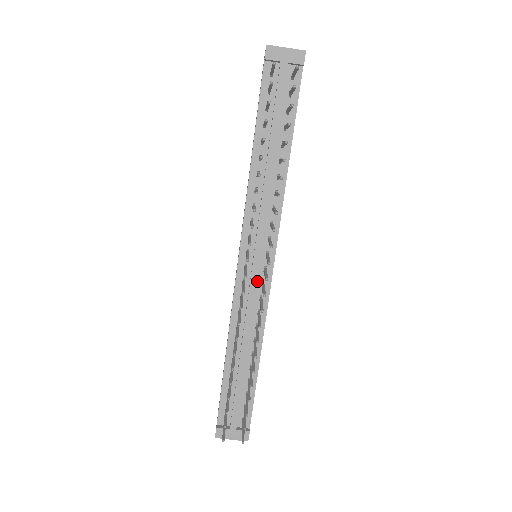
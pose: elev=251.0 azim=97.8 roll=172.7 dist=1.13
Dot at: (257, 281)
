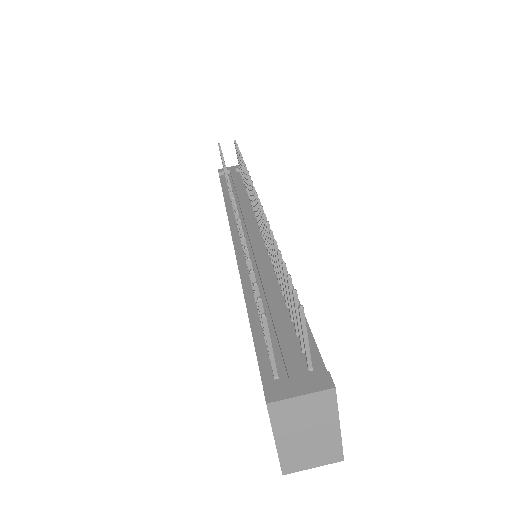
Dot at: occluded
